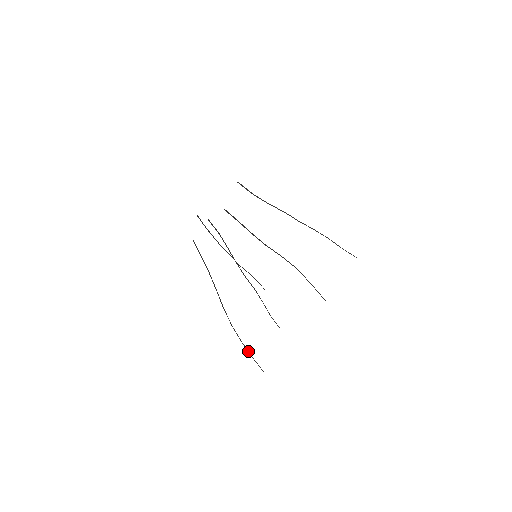
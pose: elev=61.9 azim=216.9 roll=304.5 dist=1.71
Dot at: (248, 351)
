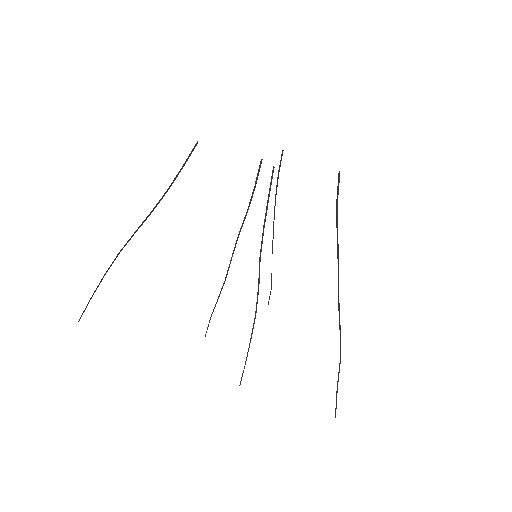
Dot at: occluded
